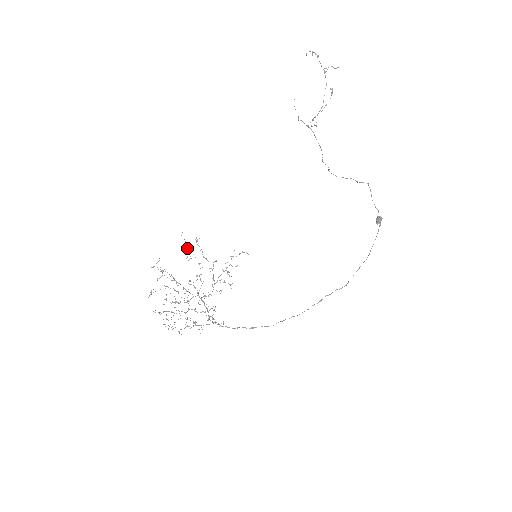
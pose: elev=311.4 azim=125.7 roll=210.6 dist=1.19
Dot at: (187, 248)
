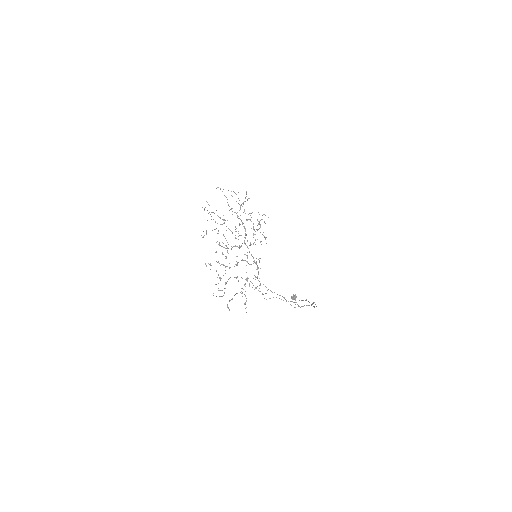
Dot at: occluded
